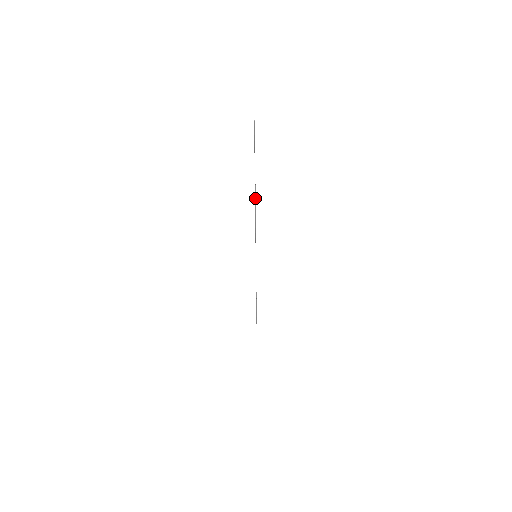
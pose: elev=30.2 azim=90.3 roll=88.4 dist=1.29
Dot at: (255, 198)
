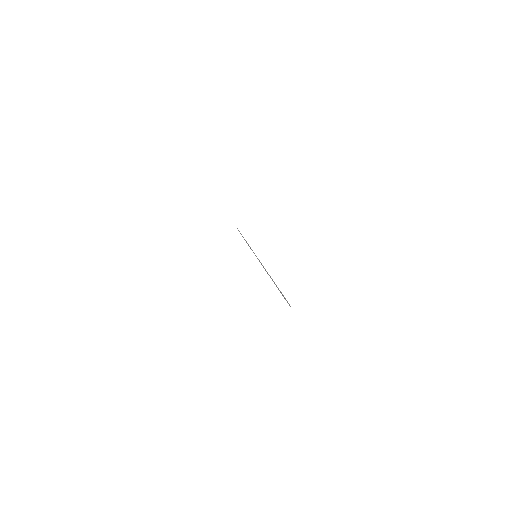
Dot at: occluded
